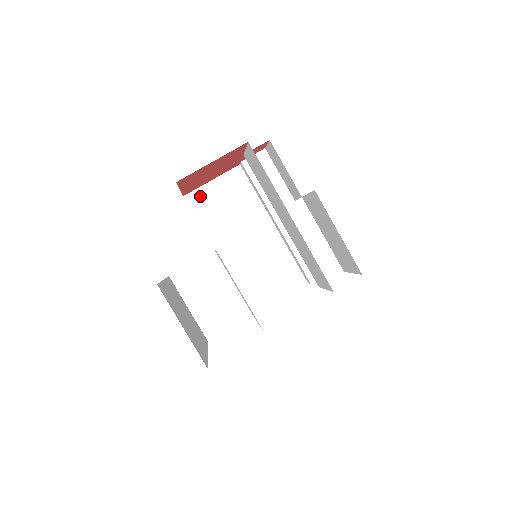
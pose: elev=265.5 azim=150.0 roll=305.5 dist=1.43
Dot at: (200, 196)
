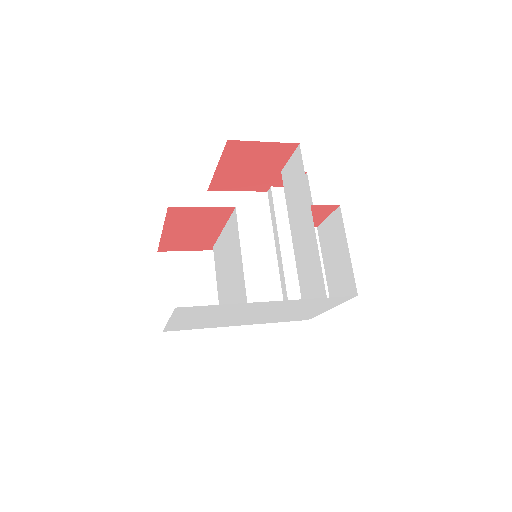
Dot at: (222, 198)
